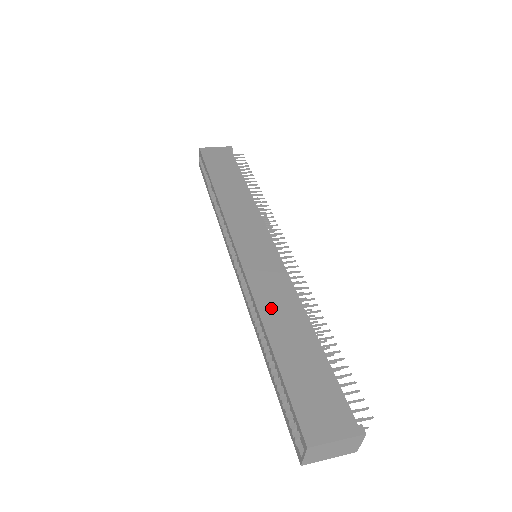
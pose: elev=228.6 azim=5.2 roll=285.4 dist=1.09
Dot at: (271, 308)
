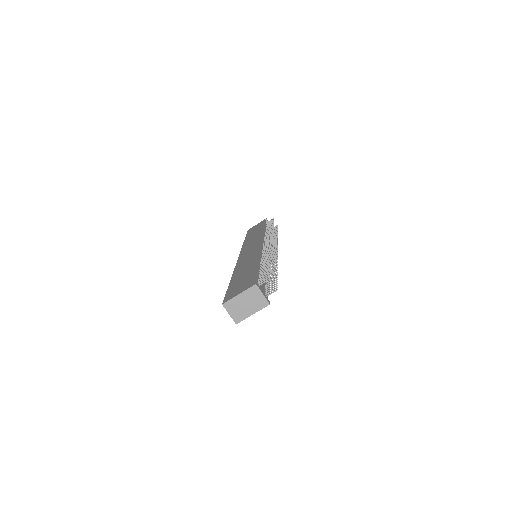
Dot at: (241, 267)
